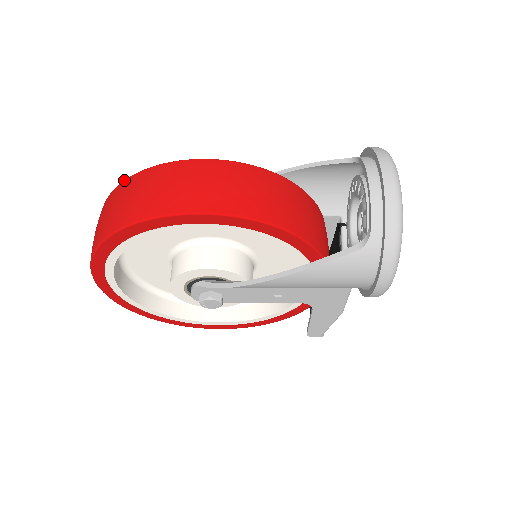
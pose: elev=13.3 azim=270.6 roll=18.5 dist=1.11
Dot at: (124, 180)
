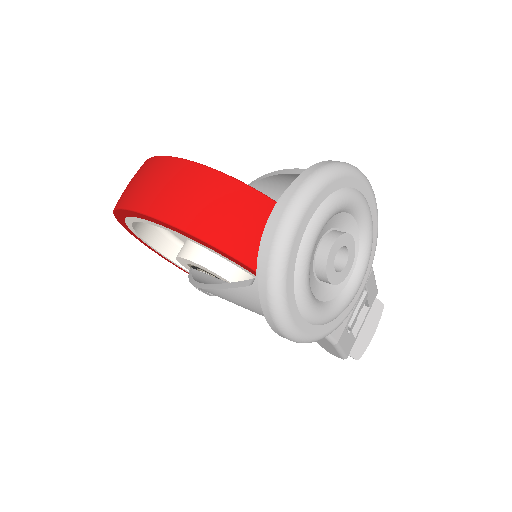
Dot at: occluded
